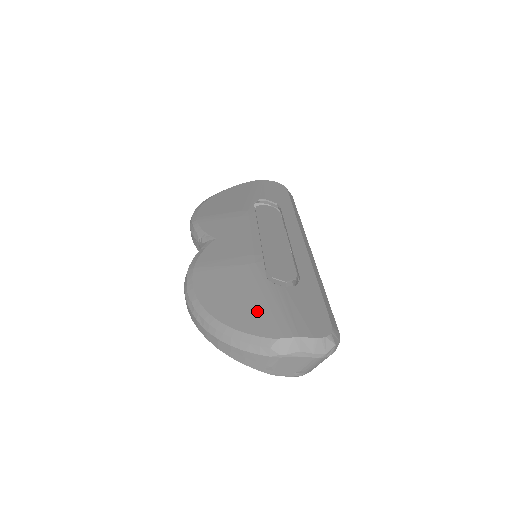
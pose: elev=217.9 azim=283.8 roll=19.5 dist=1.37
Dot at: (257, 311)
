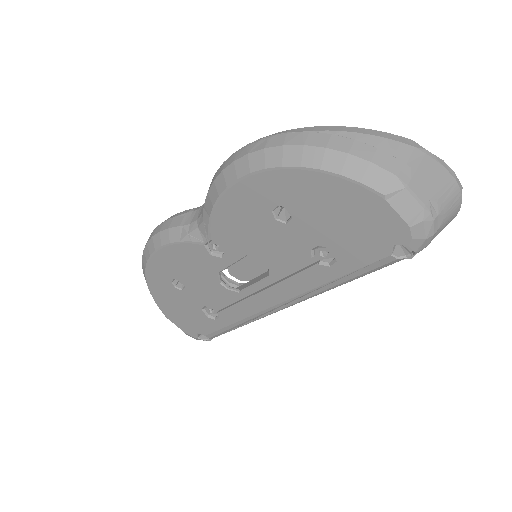
Dot at: occluded
